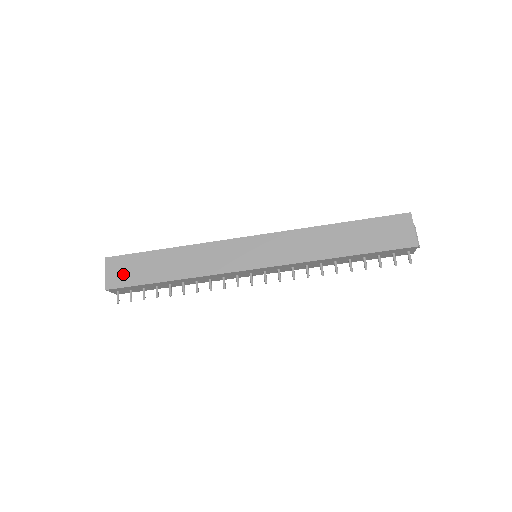
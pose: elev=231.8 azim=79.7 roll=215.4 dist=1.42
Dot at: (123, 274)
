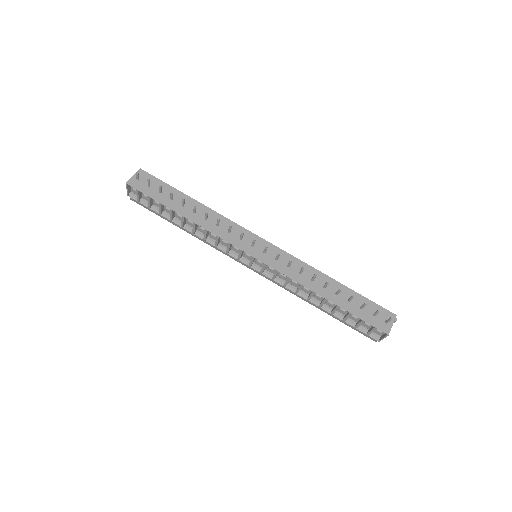
Dot at: occluded
